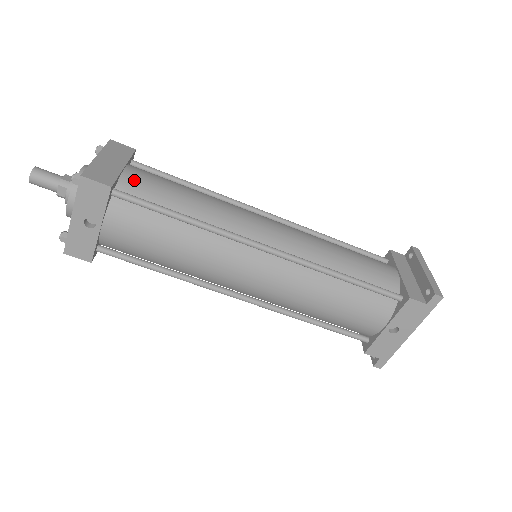
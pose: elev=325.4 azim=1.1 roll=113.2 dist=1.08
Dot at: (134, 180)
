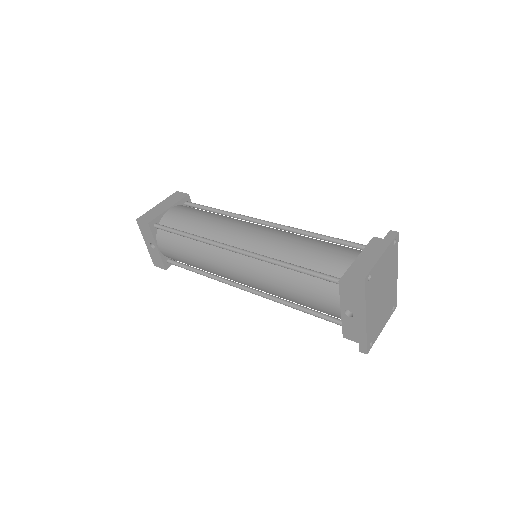
Dot at: (170, 216)
